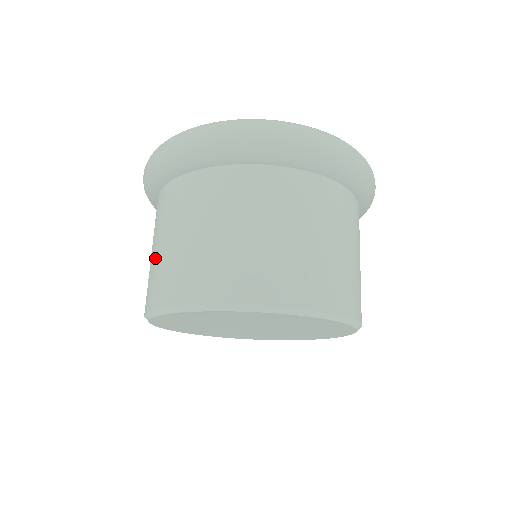
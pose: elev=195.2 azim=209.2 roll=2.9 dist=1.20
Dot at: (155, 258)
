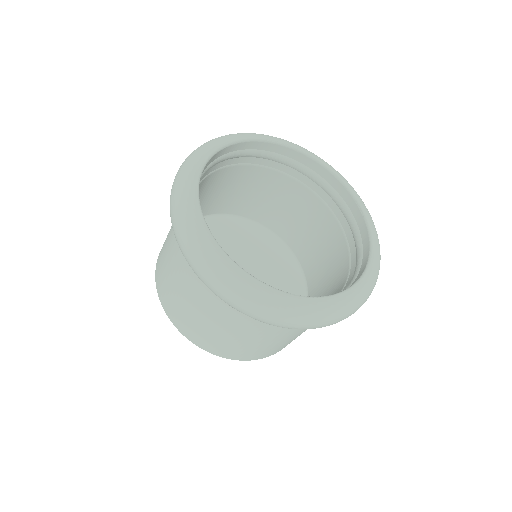
Dot at: occluded
